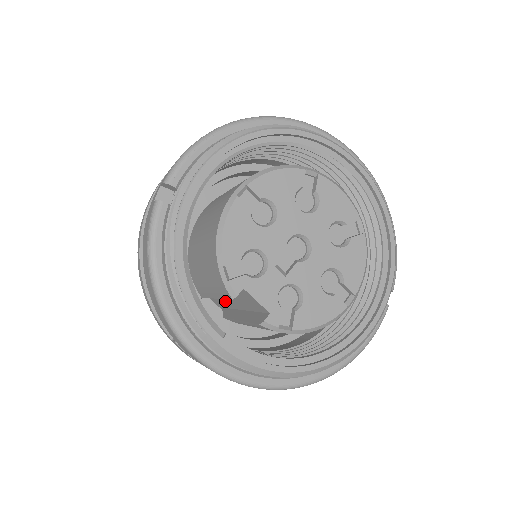
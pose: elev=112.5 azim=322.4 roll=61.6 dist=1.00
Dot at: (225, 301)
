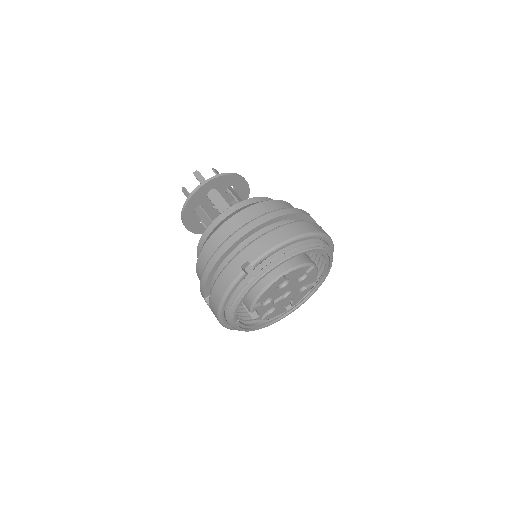
Dot at: occluded
